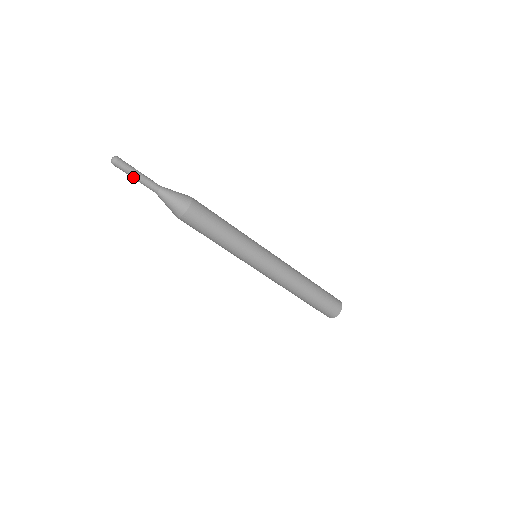
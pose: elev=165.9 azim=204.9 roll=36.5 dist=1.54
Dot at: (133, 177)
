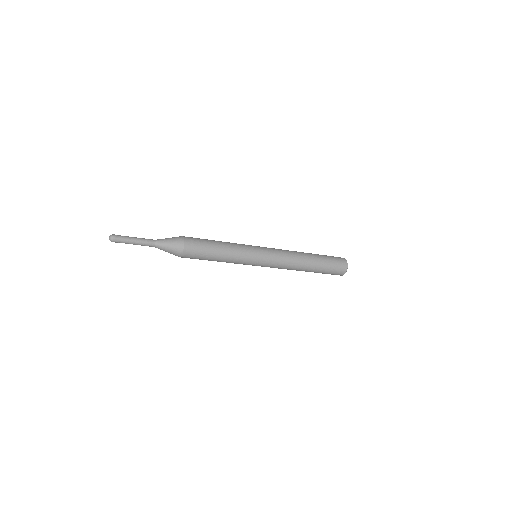
Dot at: occluded
